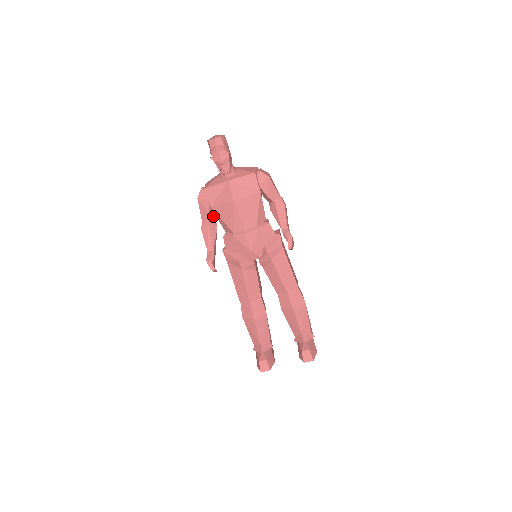
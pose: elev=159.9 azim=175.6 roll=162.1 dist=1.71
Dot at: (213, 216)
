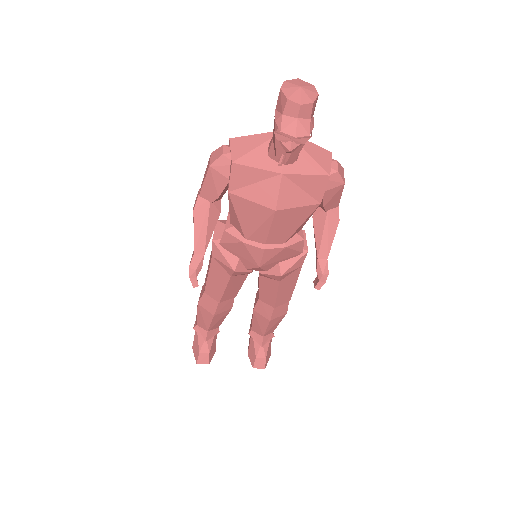
Dot at: (221, 195)
